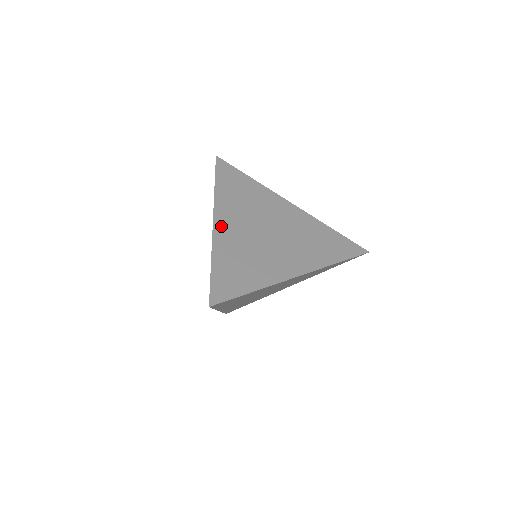
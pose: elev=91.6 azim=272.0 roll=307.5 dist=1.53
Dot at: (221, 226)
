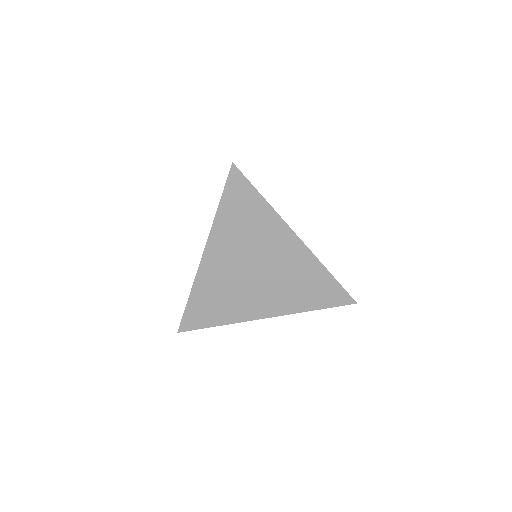
Dot at: occluded
